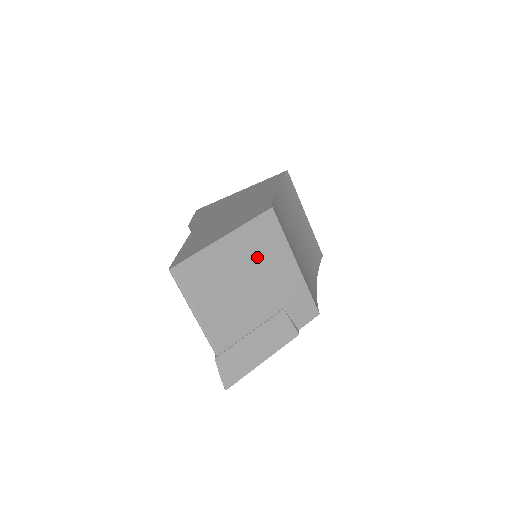
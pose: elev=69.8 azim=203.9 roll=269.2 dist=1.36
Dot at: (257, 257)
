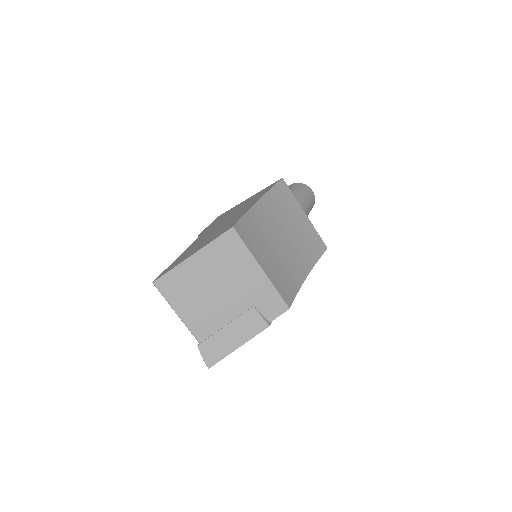
Dot at: (224, 267)
